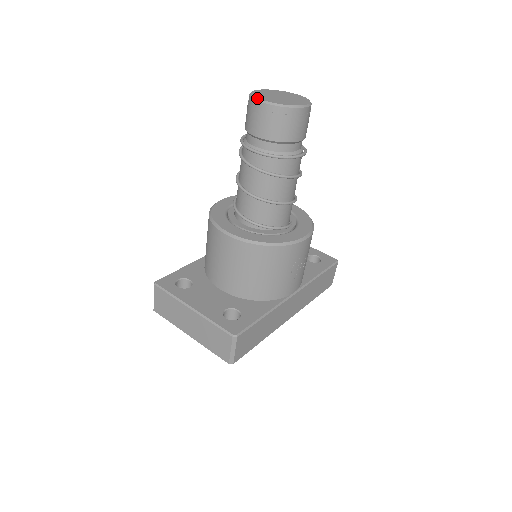
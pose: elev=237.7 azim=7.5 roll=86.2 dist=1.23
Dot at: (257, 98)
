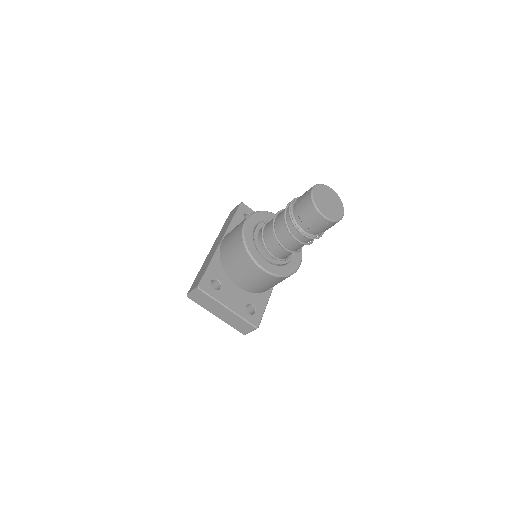
Dot at: (321, 212)
